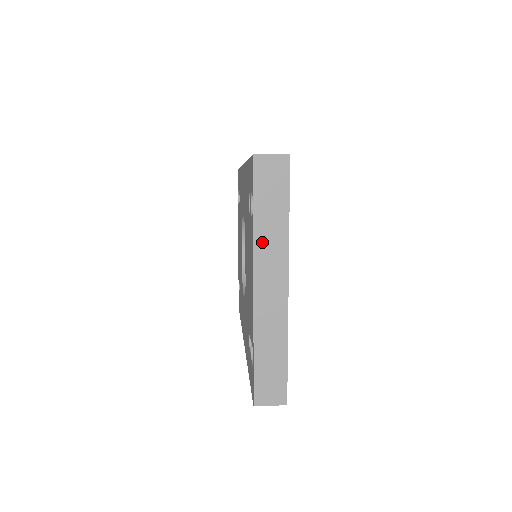
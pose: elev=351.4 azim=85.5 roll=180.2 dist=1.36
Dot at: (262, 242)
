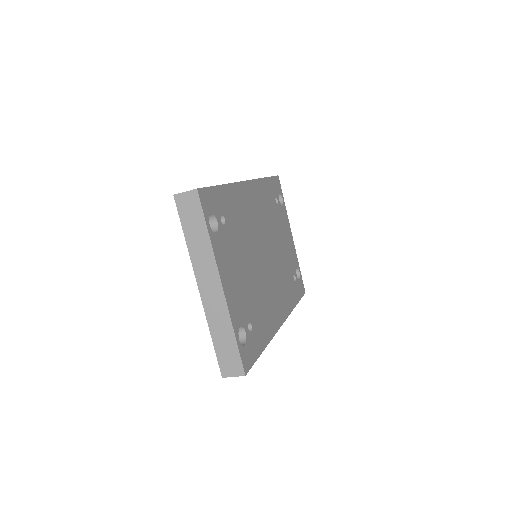
Dot at: (196, 256)
